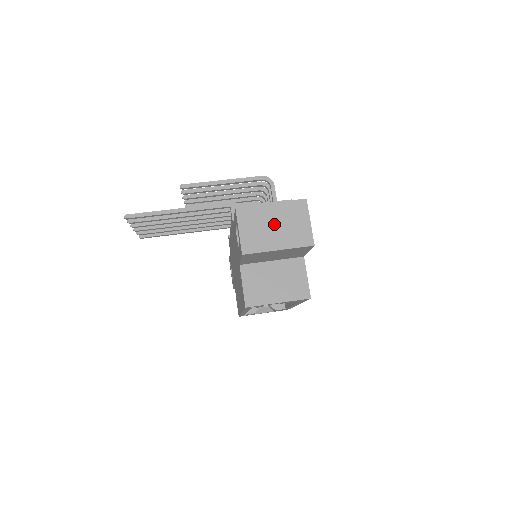
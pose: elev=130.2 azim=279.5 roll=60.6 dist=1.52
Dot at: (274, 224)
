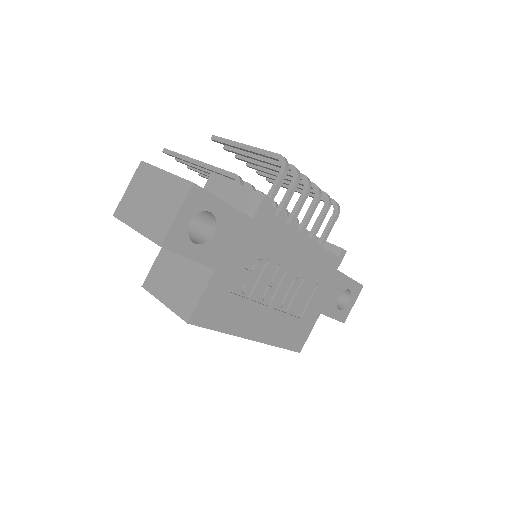
Dot at: (151, 197)
